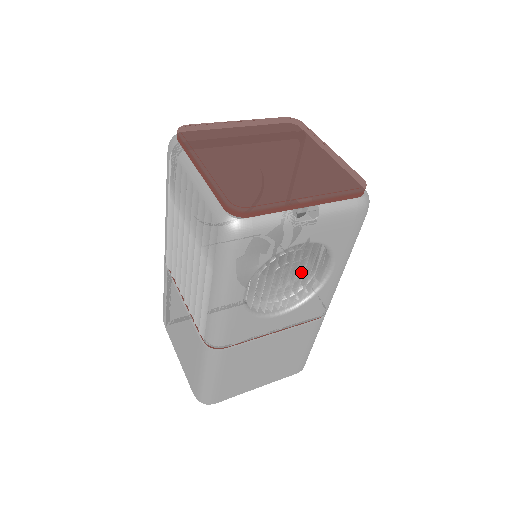
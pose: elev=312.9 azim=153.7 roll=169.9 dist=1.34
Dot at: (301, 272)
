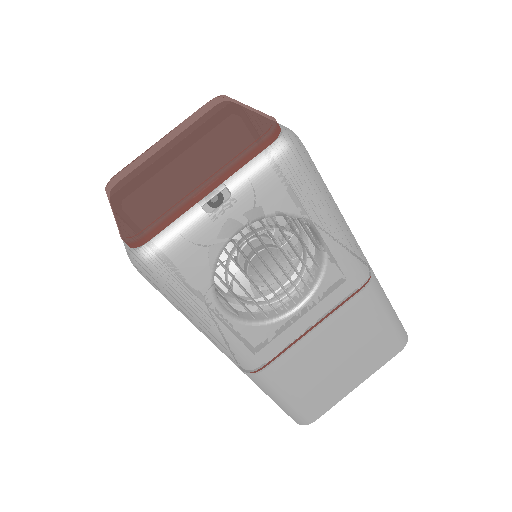
Dot at: (283, 254)
